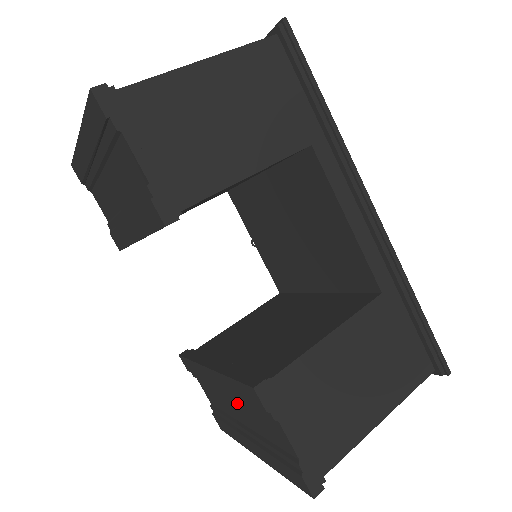
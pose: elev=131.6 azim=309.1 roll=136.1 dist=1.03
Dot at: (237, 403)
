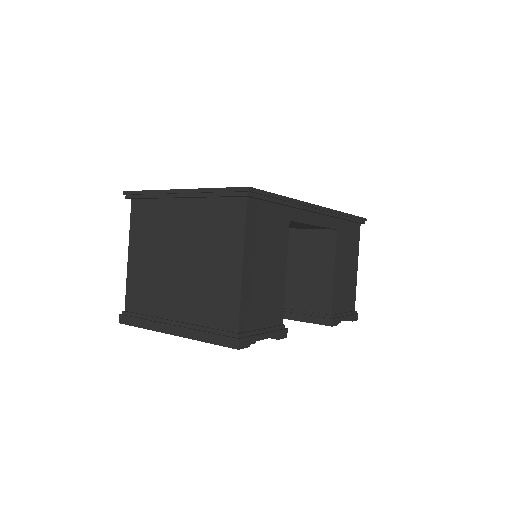
Dot at: occluded
